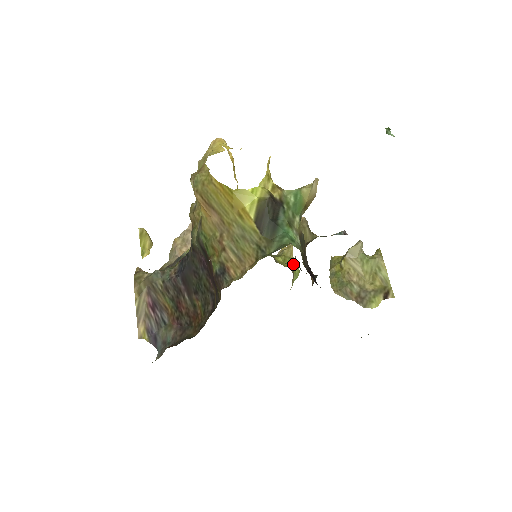
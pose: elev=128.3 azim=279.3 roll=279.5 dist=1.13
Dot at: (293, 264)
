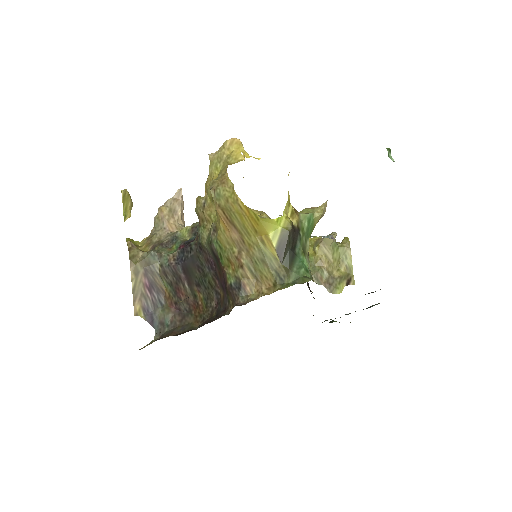
Dot at: occluded
